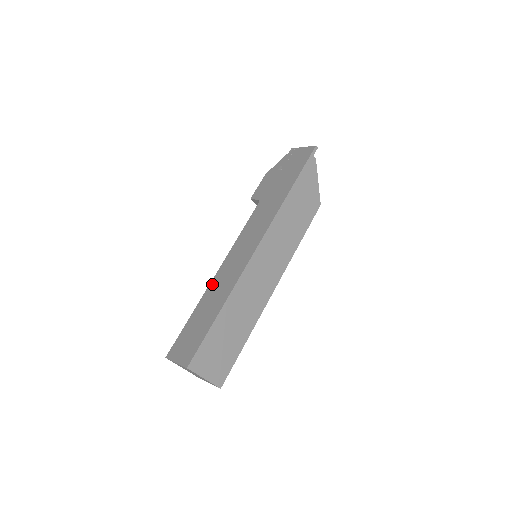
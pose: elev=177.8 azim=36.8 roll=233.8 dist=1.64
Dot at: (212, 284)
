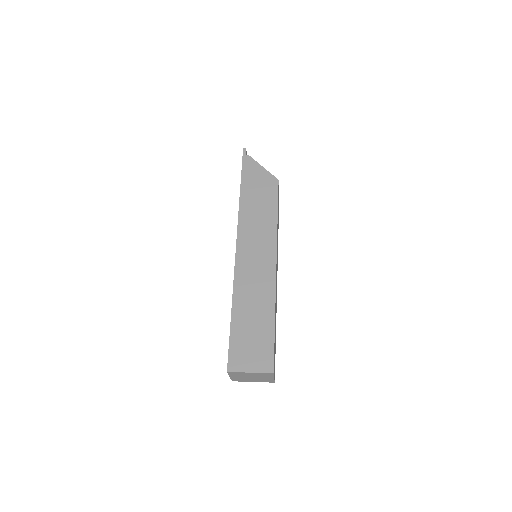
Dot at: occluded
